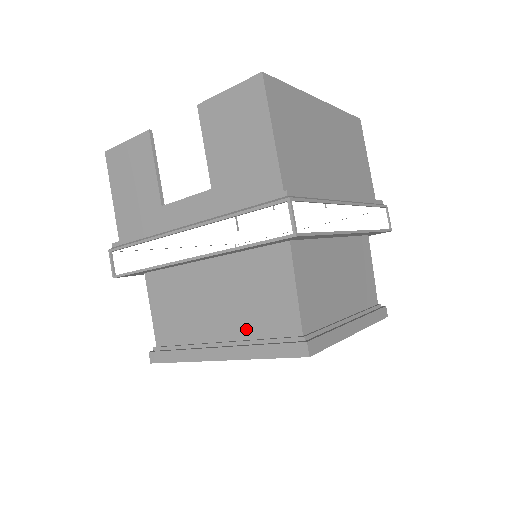
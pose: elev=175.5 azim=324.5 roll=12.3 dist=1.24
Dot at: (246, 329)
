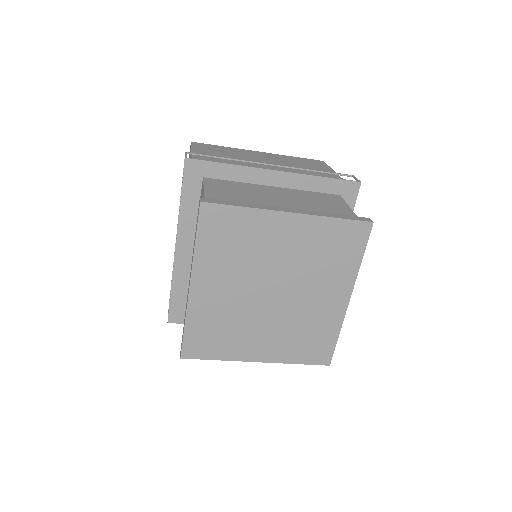
Dot at: occluded
